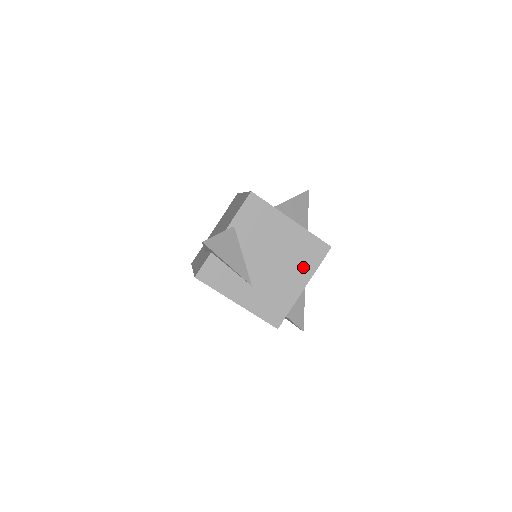
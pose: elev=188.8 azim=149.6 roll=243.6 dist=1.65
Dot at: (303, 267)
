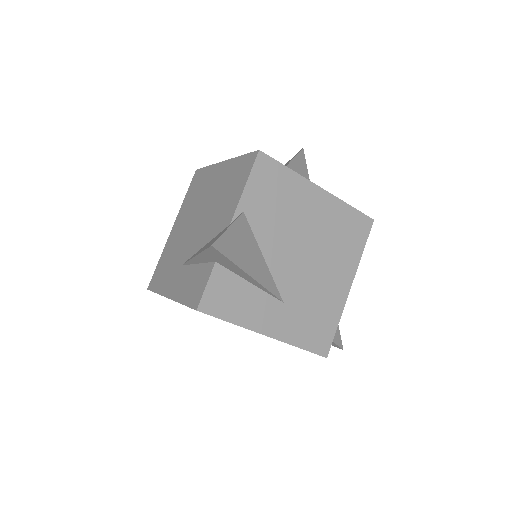
Dot at: (345, 257)
